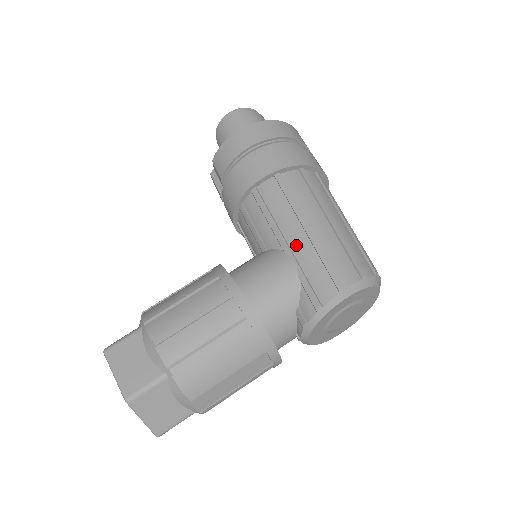
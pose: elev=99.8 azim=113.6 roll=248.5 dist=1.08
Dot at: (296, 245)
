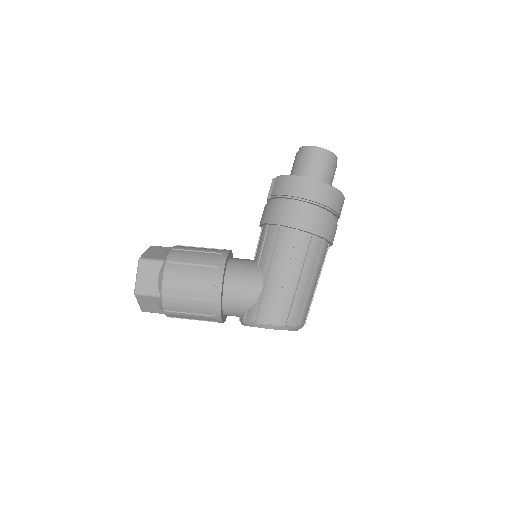
Dot at: (270, 281)
